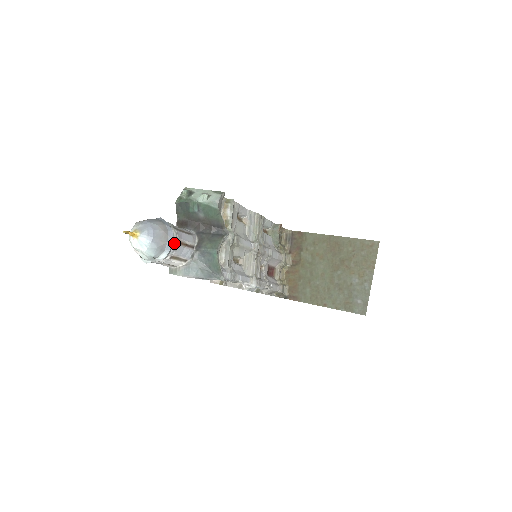
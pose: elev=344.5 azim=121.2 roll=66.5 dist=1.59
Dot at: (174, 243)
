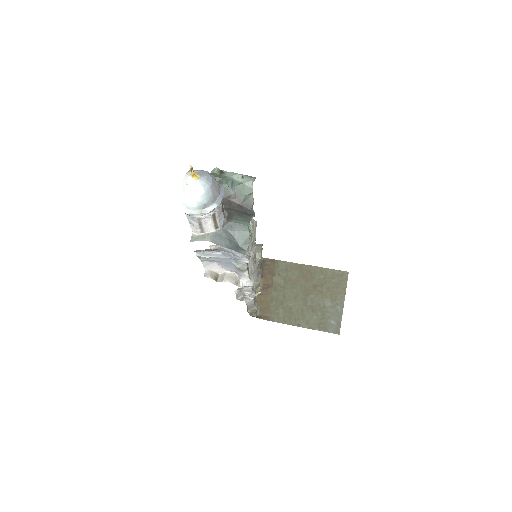
Dot at: occluded
